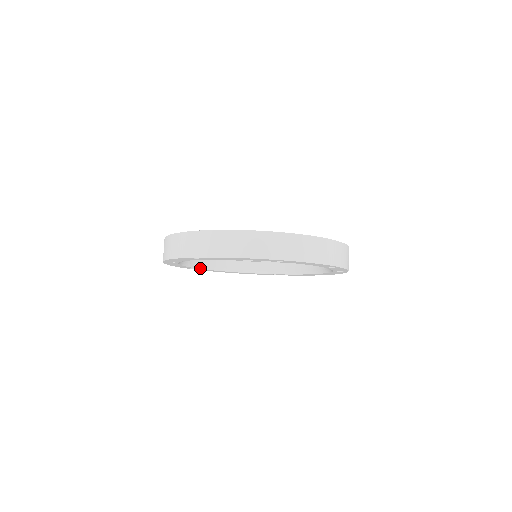
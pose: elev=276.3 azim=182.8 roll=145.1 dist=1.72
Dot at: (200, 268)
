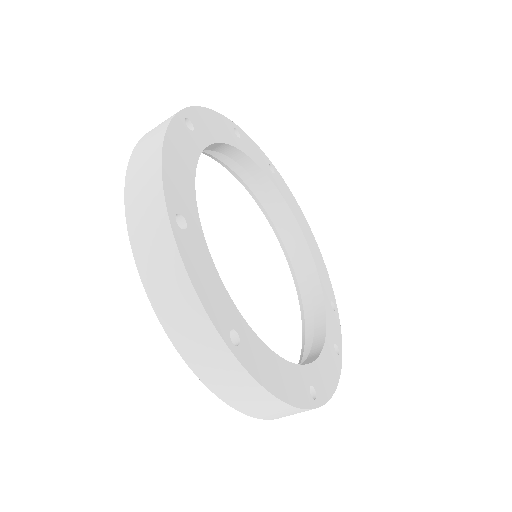
Dot at: occluded
